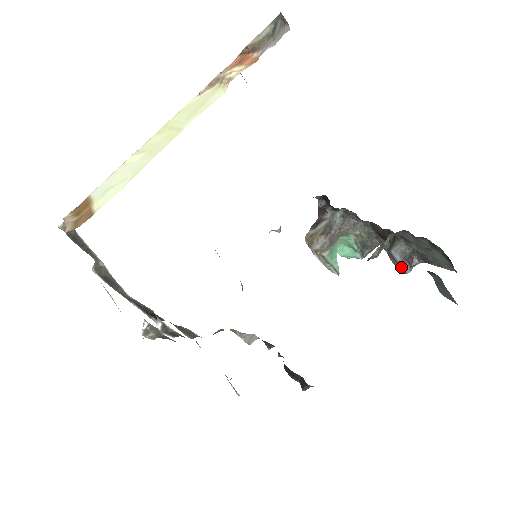
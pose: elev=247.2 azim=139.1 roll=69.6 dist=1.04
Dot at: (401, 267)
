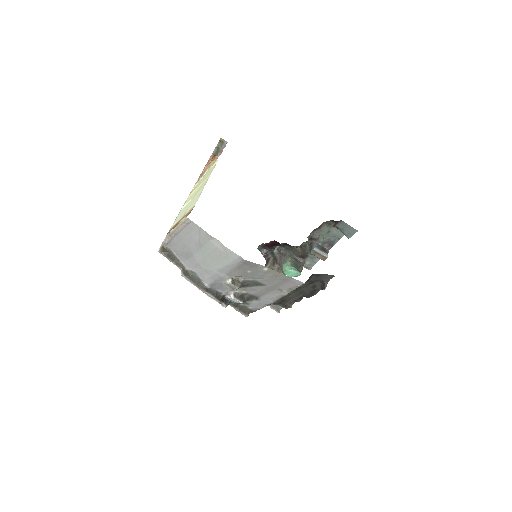
Dot at: (323, 255)
